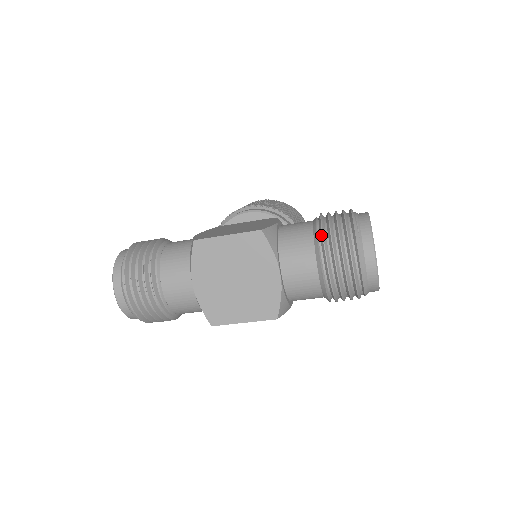
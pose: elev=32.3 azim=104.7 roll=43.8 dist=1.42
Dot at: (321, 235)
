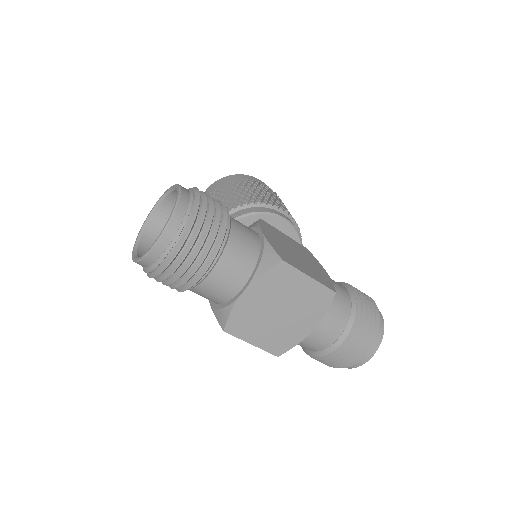
Dot at: (358, 319)
